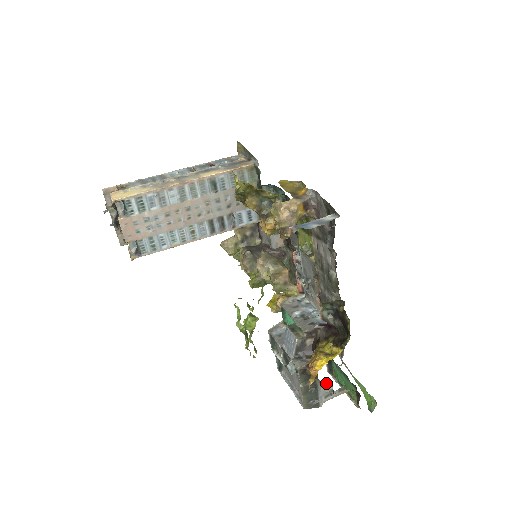
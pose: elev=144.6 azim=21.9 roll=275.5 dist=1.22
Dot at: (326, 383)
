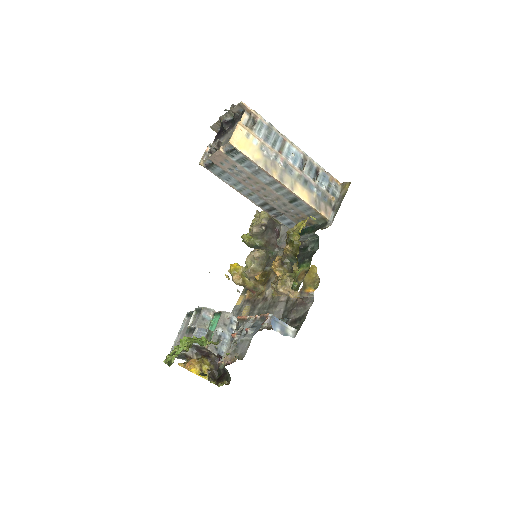
Dot at: occluded
